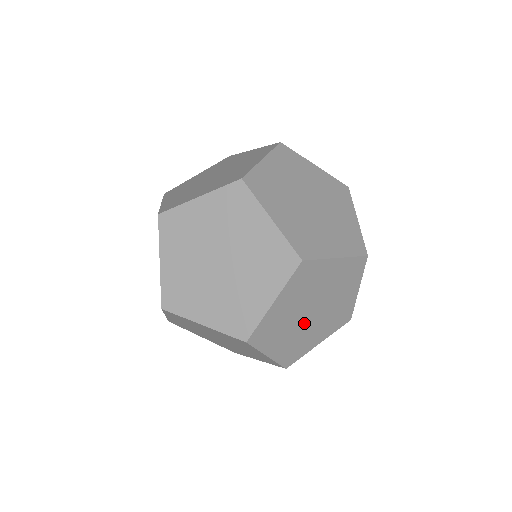
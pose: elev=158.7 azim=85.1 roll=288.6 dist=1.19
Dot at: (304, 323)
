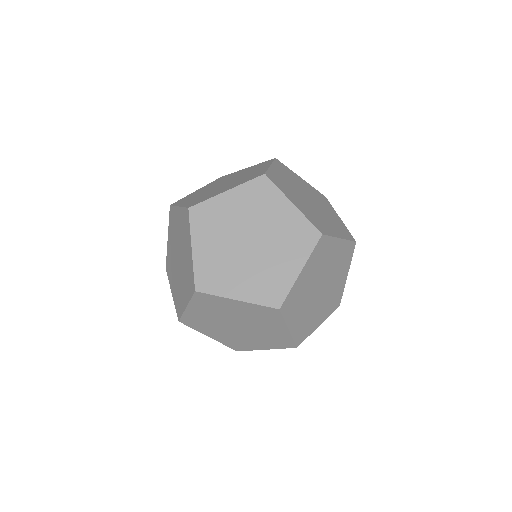
Dot at: (234, 330)
